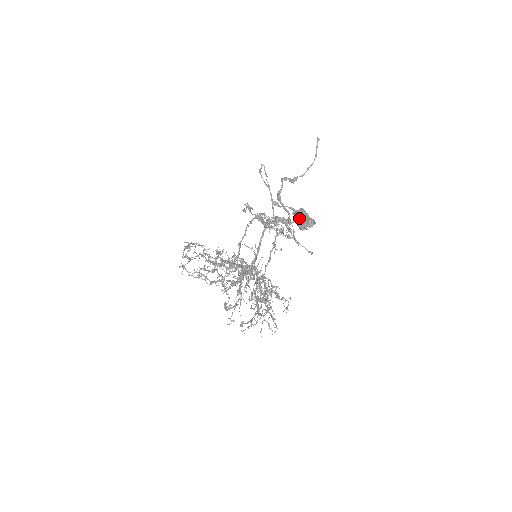
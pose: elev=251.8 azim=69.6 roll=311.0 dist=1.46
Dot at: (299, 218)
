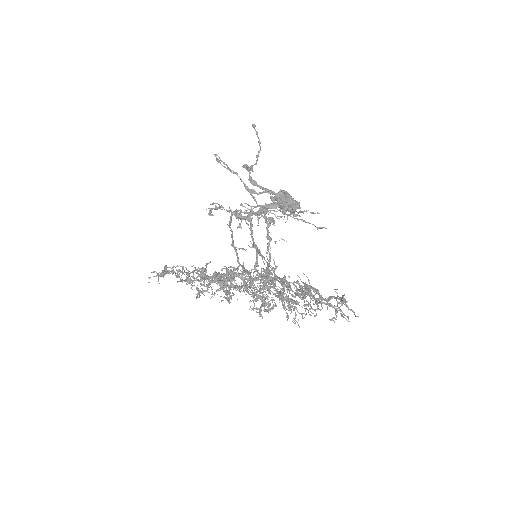
Dot at: (285, 199)
